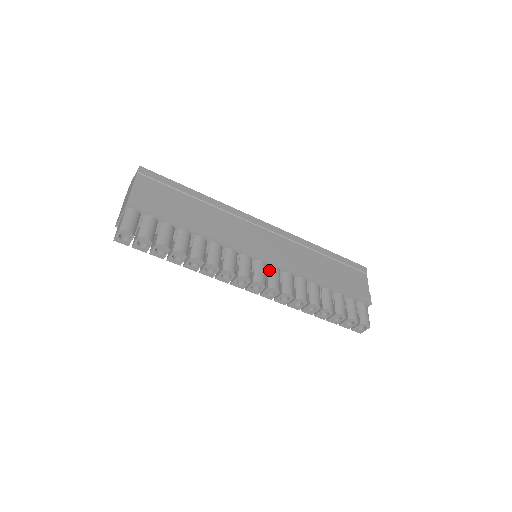
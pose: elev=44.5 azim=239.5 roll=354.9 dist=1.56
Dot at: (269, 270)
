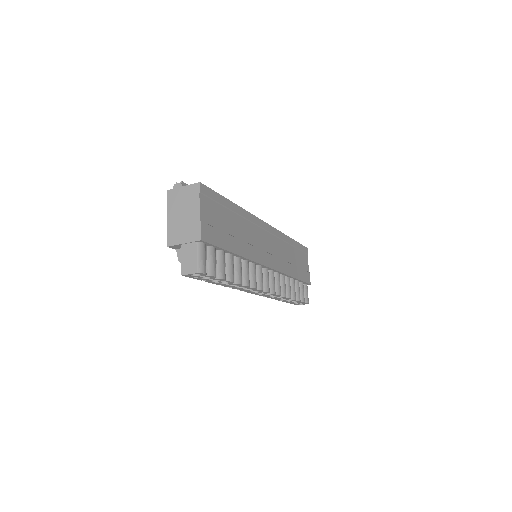
Dot at: (269, 275)
